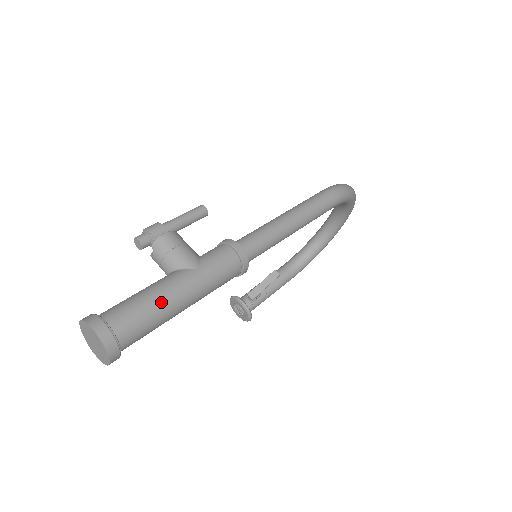
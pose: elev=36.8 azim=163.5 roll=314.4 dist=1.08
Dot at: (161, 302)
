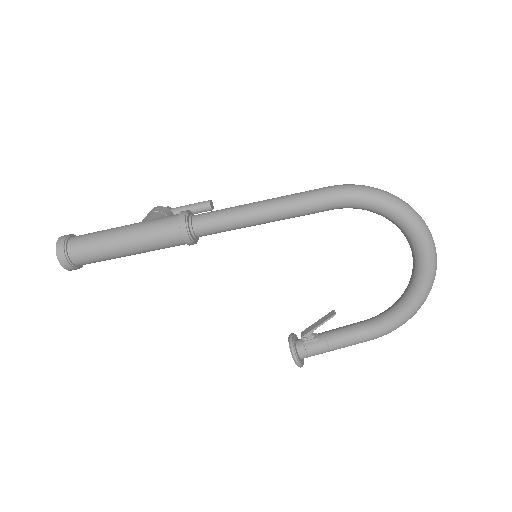
Dot at: (104, 234)
